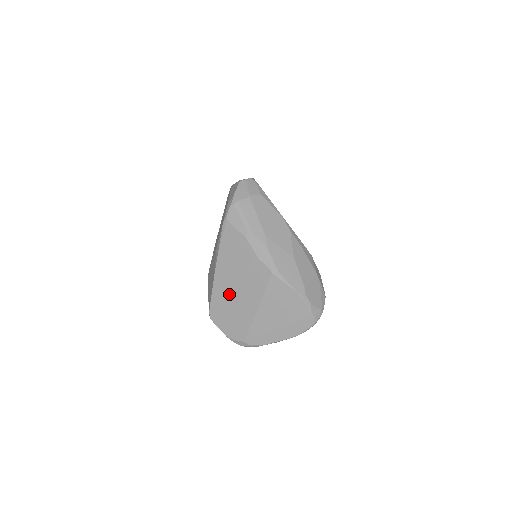
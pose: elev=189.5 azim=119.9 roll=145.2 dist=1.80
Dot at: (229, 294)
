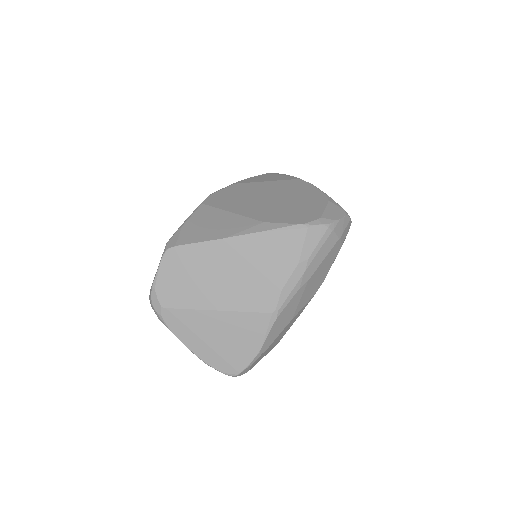
Dot at: (215, 266)
